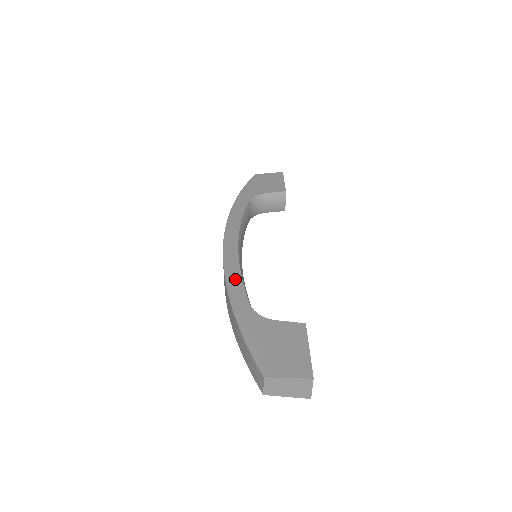
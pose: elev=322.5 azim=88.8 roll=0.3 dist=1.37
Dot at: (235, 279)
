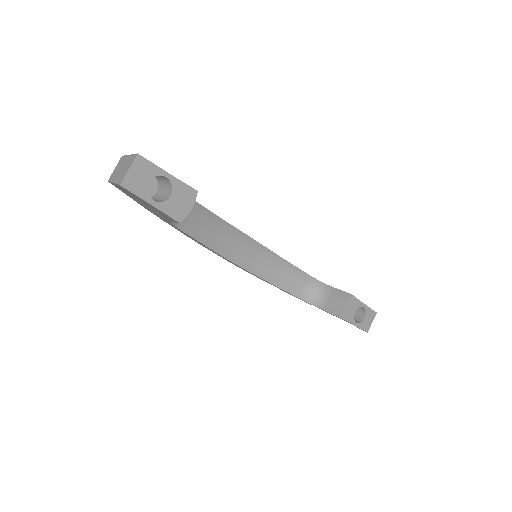
Dot at: occluded
